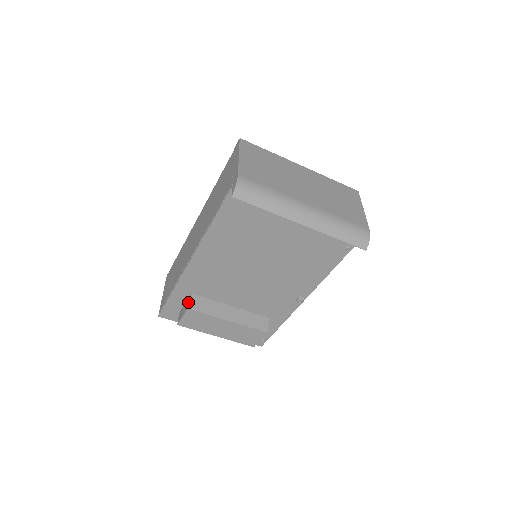
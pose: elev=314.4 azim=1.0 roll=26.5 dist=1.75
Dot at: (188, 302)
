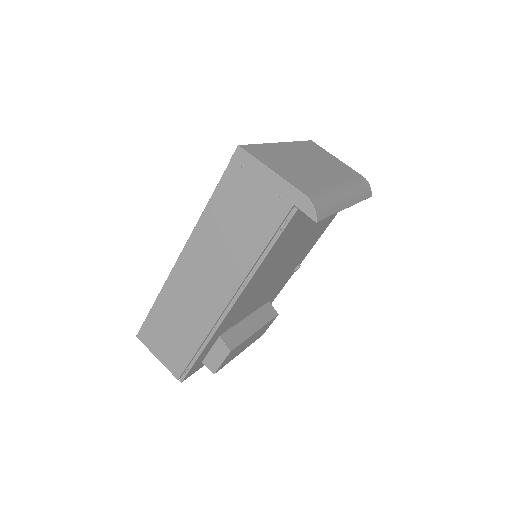
Dot at: (224, 346)
